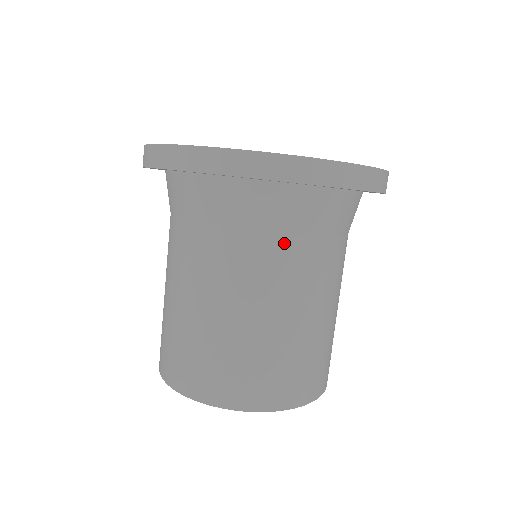
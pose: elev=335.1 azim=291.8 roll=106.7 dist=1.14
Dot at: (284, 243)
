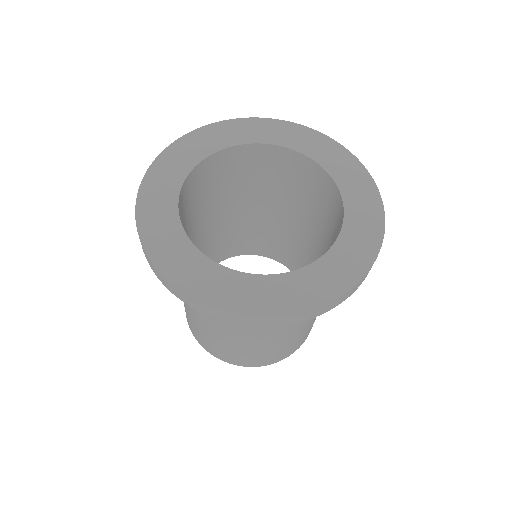
Dot at: occluded
